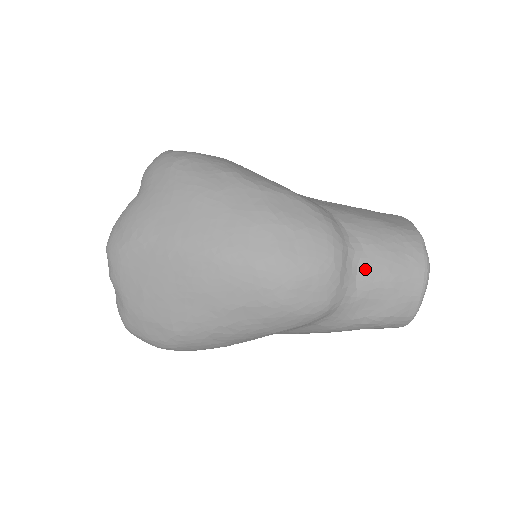
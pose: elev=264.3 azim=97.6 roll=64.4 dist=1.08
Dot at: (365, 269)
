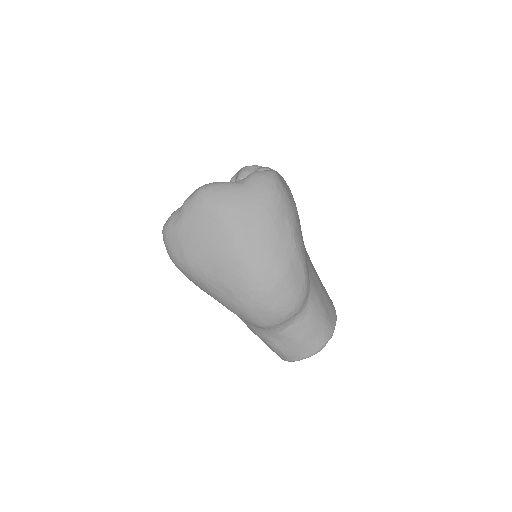
Dot at: (296, 327)
